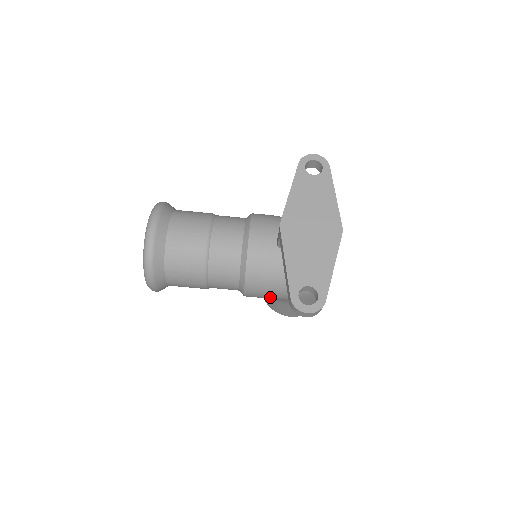
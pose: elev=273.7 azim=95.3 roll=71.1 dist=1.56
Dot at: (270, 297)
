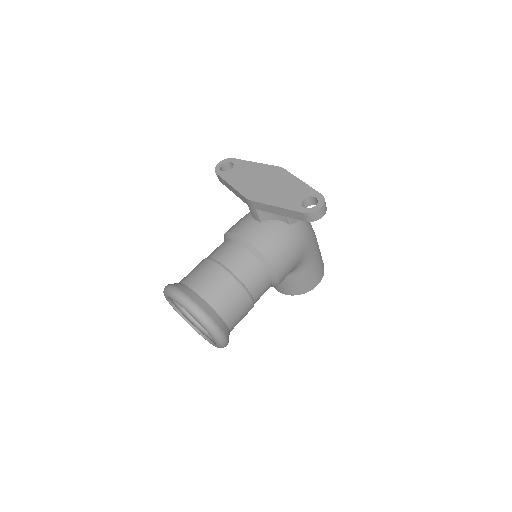
Dot at: (293, 261)
